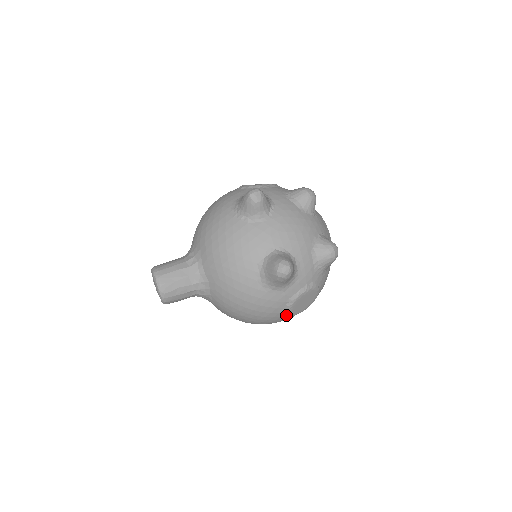
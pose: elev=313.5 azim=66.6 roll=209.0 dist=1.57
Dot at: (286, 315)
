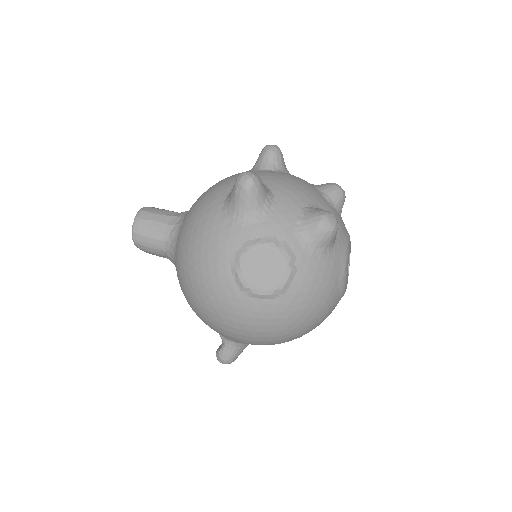
Dot at: (235, 281)
